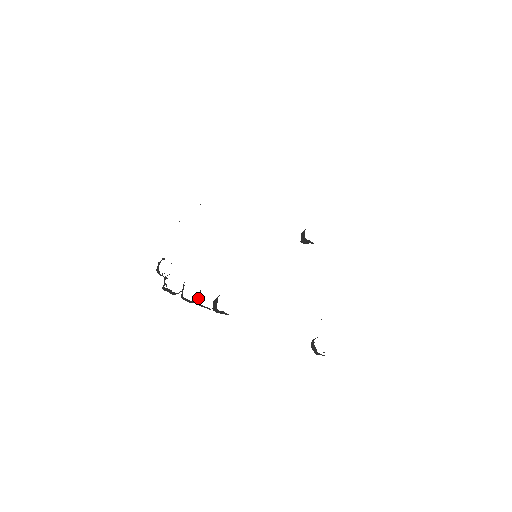
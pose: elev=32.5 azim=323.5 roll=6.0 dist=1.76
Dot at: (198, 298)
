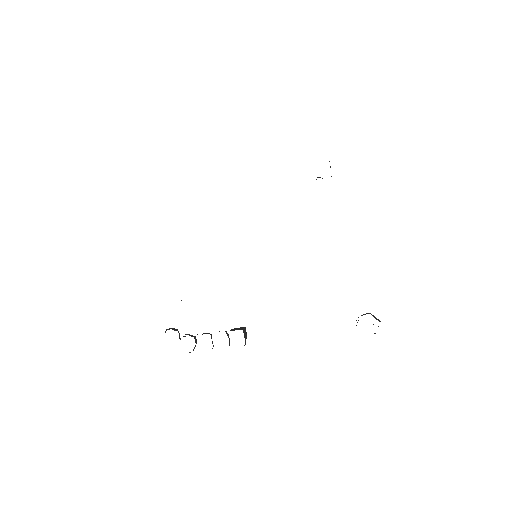
Dot at: occluded
